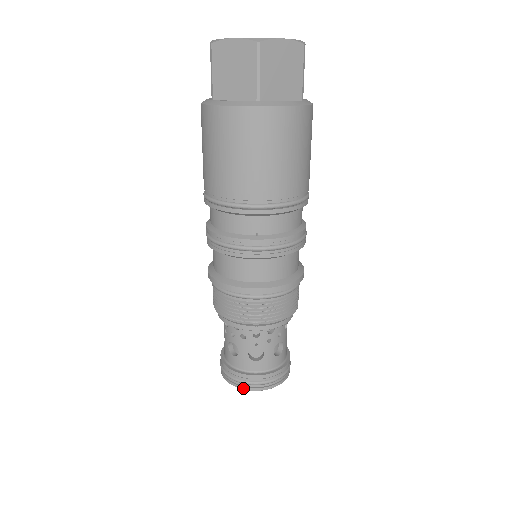
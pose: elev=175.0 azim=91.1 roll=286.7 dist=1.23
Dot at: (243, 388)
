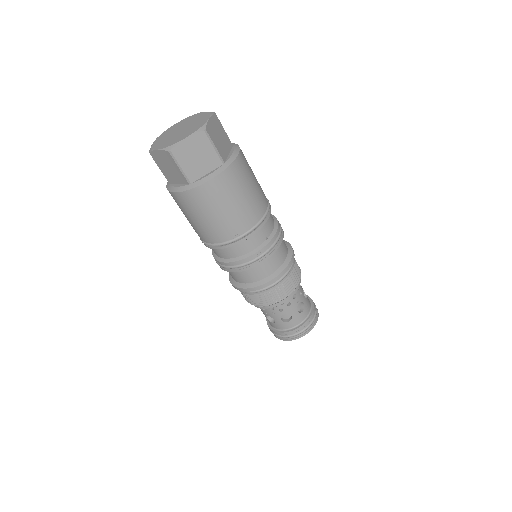
Dot at: (307, 333)
